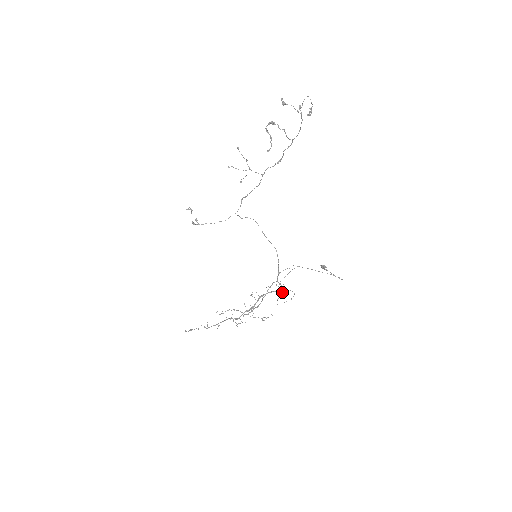
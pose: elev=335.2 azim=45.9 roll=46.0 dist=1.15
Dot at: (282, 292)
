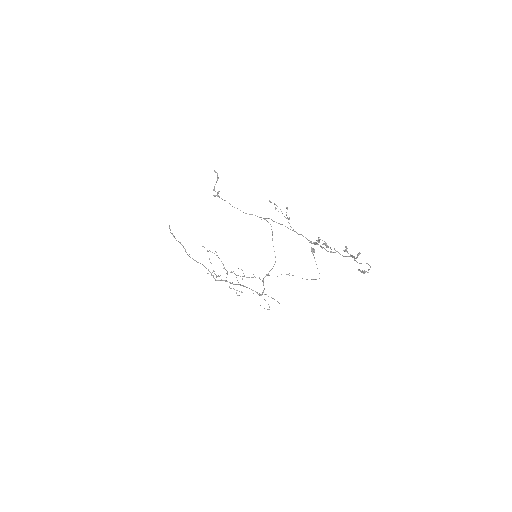
Dot at: (261, 295)
